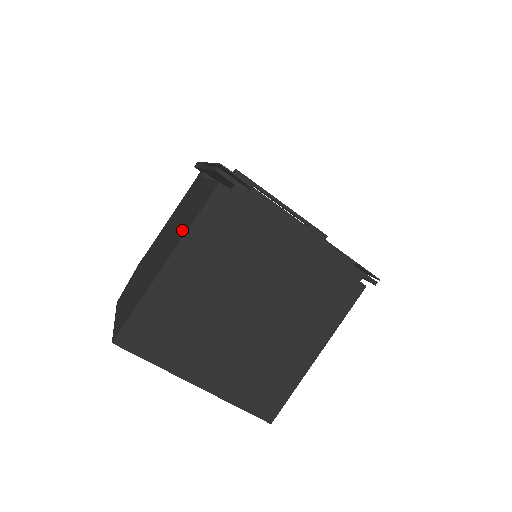
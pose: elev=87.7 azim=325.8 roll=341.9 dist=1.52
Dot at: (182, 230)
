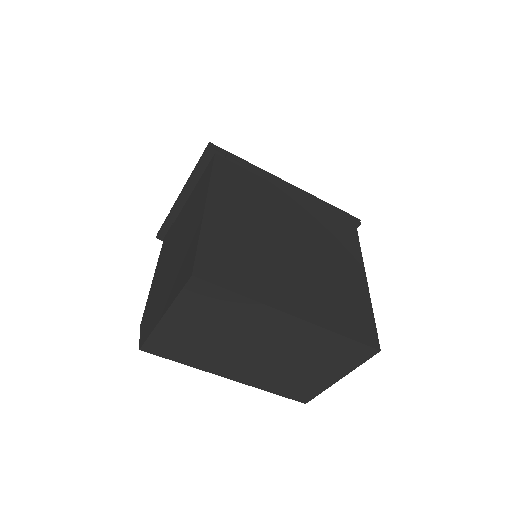
Dot at: (199, 200)
